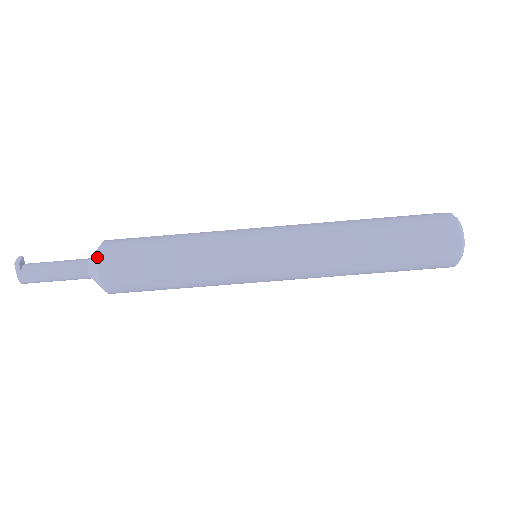
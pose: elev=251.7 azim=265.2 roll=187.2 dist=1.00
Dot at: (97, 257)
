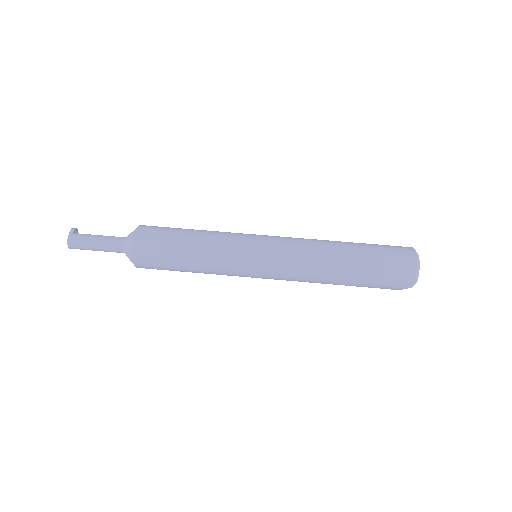
Dot at: (137, 227)
